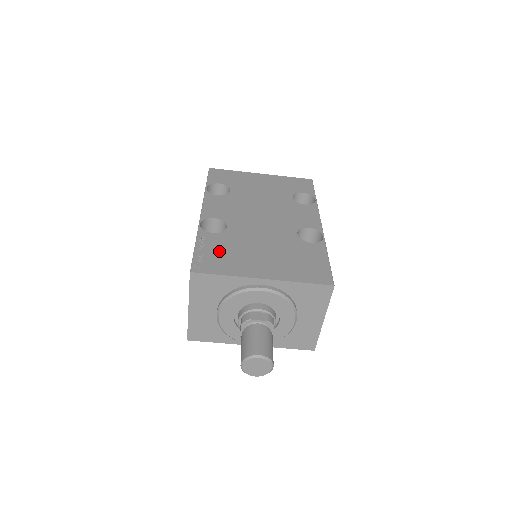
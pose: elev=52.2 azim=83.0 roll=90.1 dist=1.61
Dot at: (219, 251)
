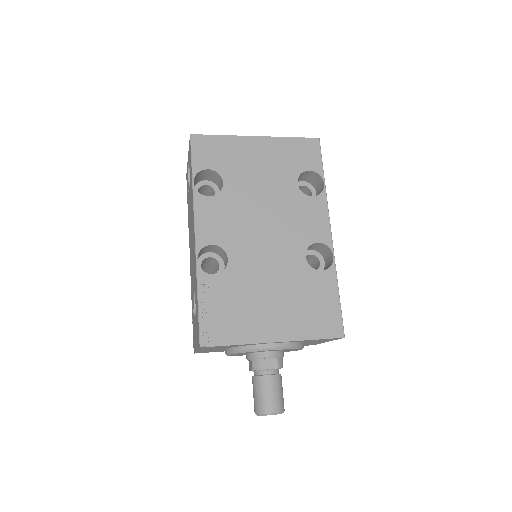
Dot at: (225, 306)
